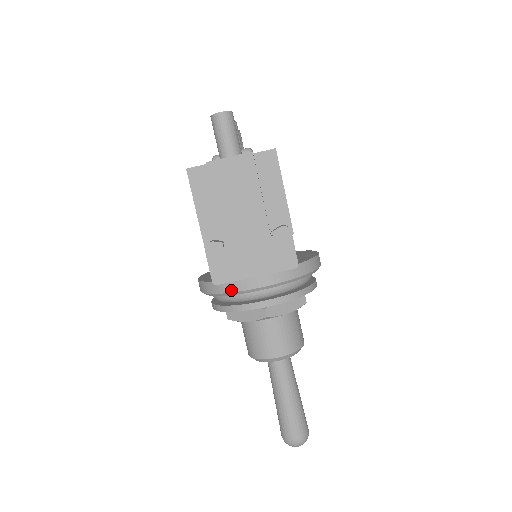
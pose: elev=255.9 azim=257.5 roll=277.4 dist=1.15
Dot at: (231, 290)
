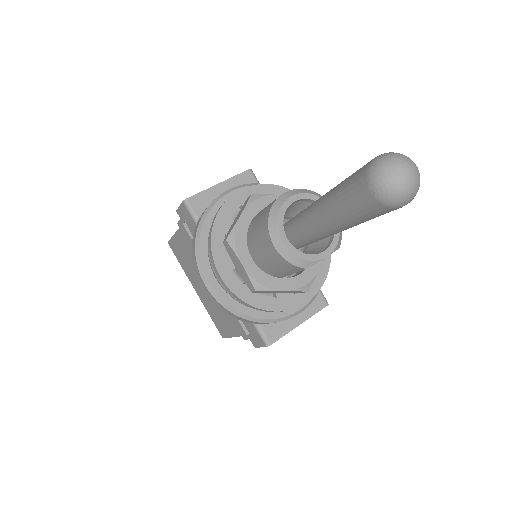
Dot at: (207, 207)
